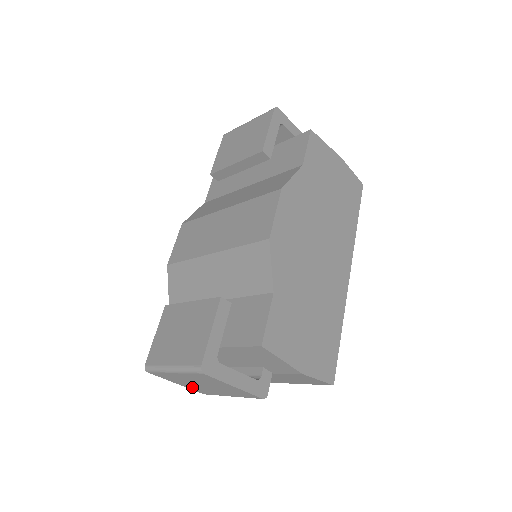
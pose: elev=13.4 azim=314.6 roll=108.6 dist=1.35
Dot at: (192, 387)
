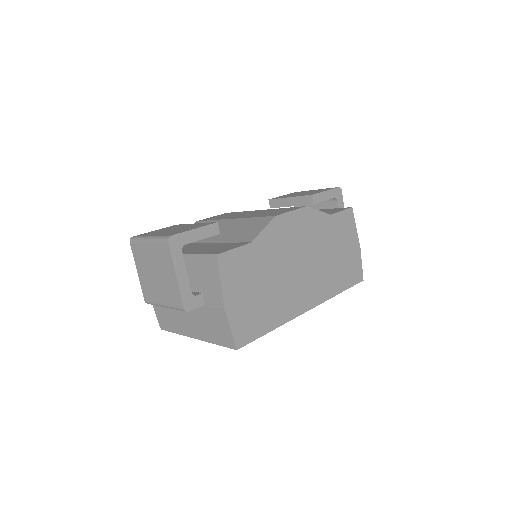
Dot at: (144, 281)
